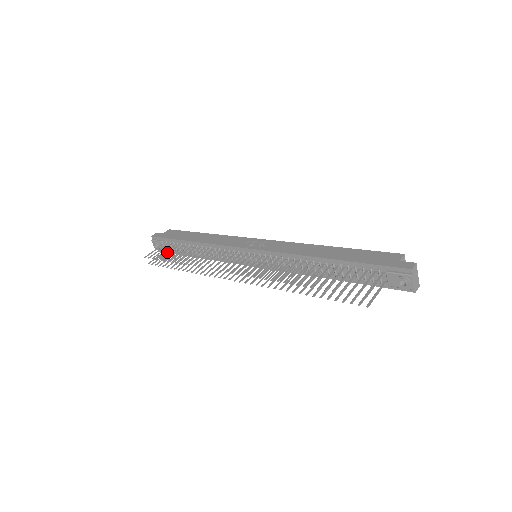
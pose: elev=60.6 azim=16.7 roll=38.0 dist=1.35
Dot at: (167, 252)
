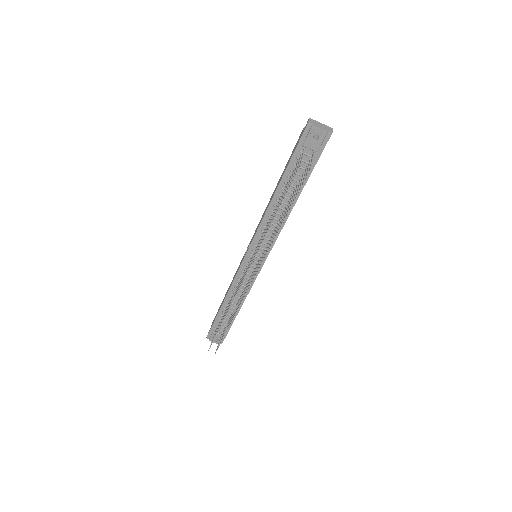
Dot at: occluded
